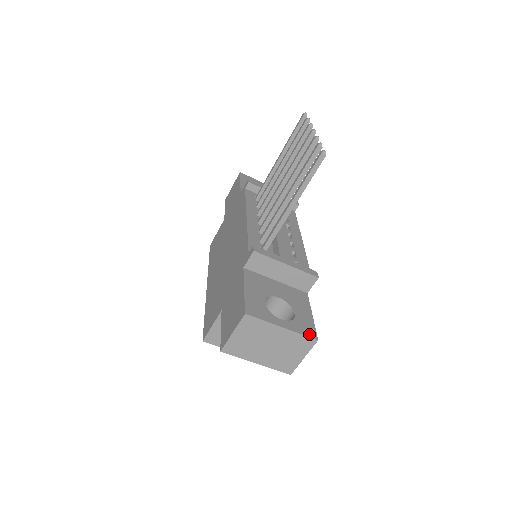
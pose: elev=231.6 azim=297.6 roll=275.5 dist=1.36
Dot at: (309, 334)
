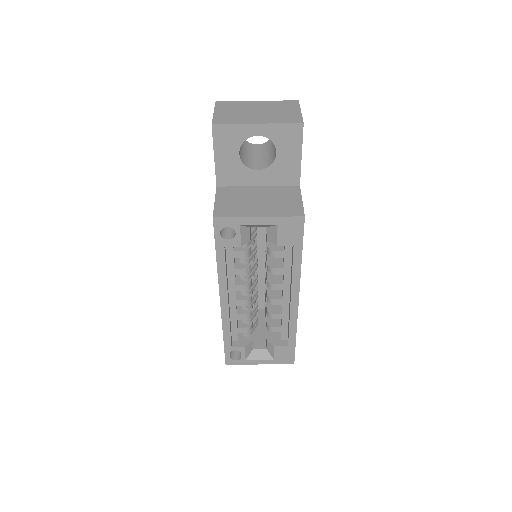
Dot at: occluded
